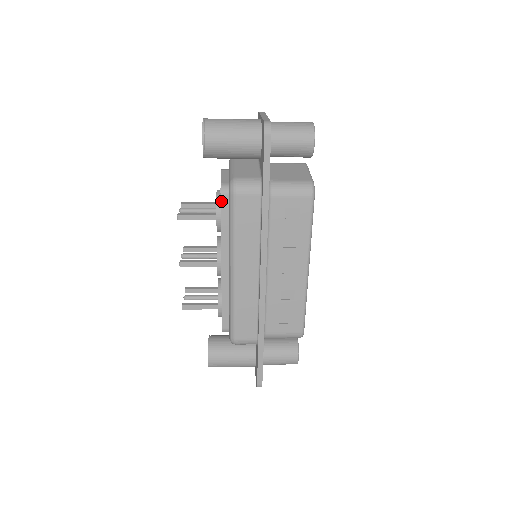
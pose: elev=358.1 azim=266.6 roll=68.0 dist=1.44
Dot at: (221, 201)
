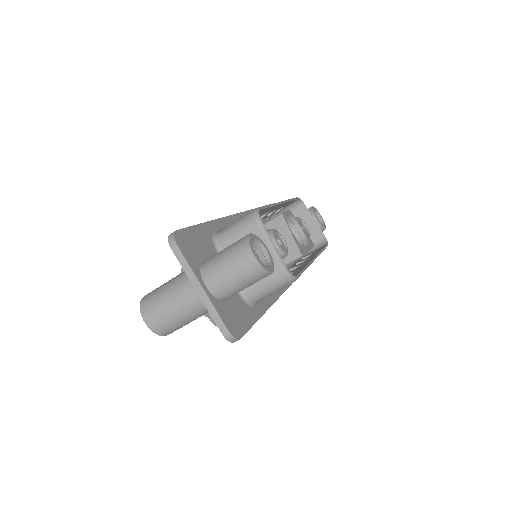
Dot at: occluded
